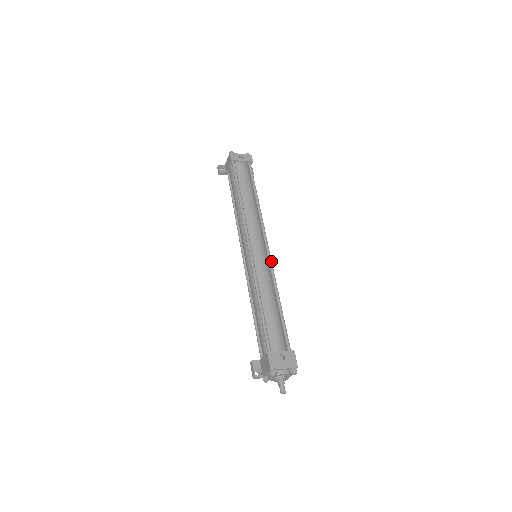
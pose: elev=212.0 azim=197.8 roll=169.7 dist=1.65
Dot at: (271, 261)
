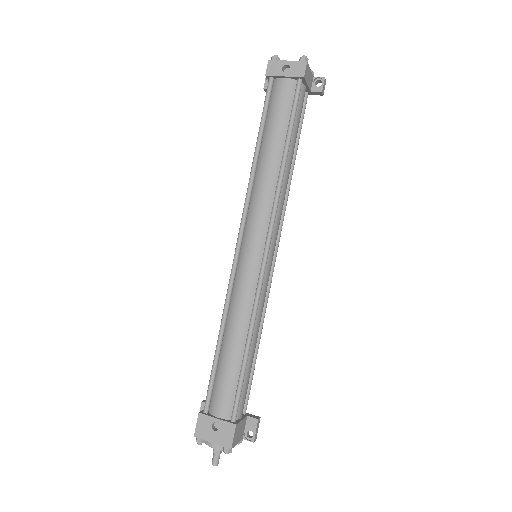
Dot at: (261, 277)
